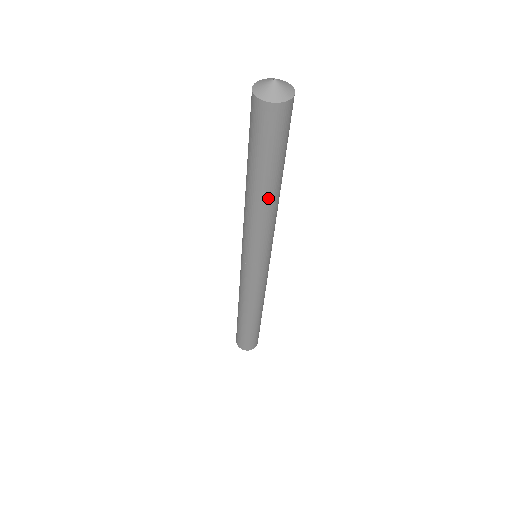
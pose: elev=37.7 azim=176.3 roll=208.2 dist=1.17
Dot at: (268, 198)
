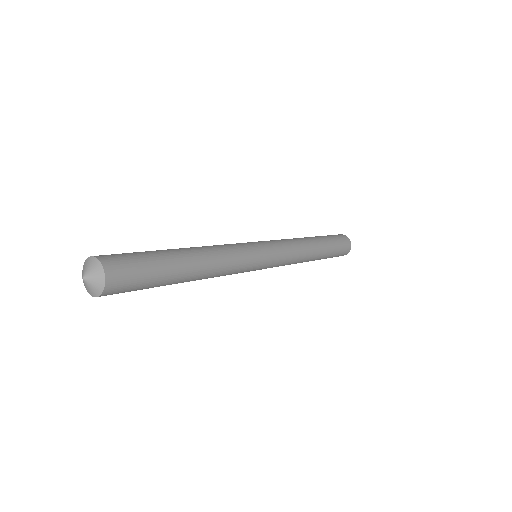
Dot at: occluded
